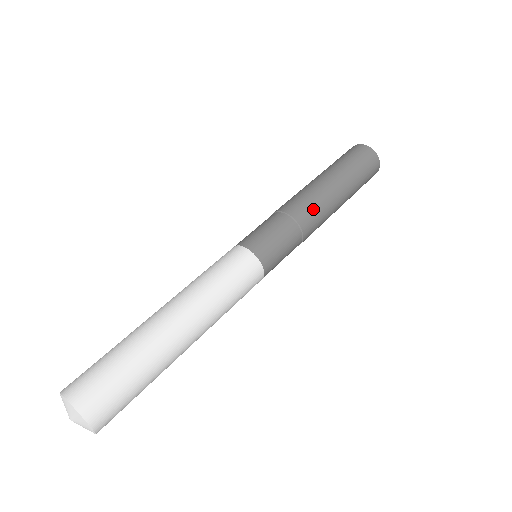
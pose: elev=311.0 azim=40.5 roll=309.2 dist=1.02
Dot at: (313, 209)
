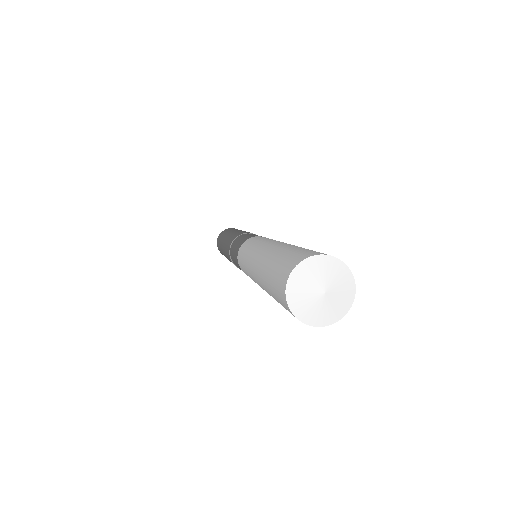
Dot at: occluded
